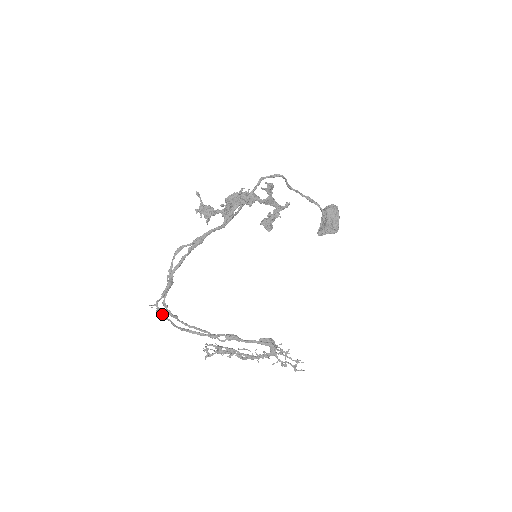
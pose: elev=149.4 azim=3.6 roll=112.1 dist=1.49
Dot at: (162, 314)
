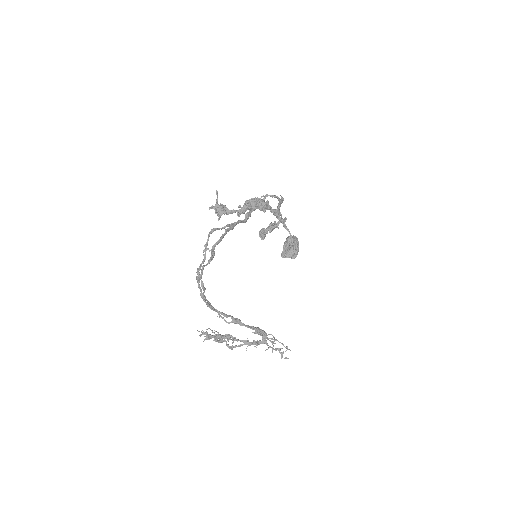
Dot at: (199, 282)
